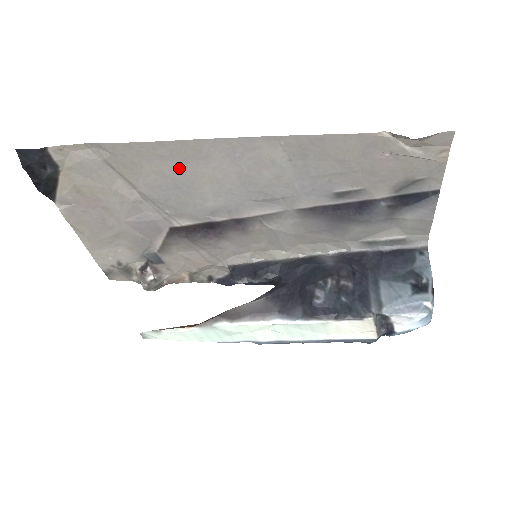
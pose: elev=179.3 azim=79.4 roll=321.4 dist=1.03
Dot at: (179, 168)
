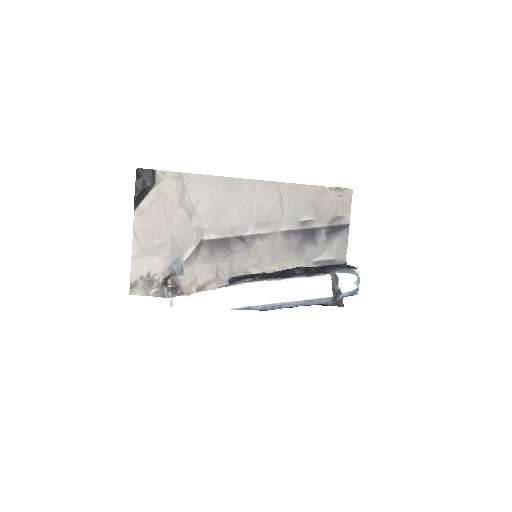
Dot at: (224, 195)
